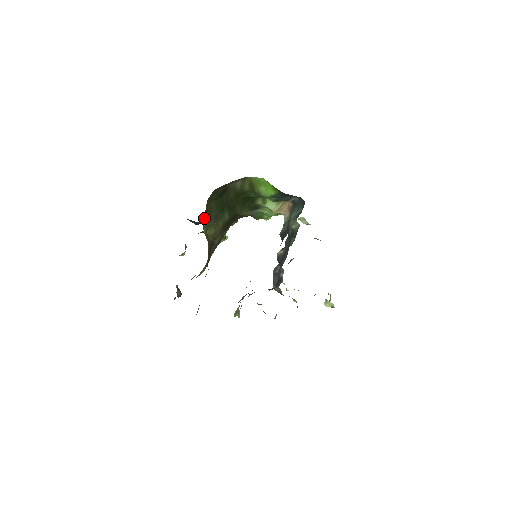
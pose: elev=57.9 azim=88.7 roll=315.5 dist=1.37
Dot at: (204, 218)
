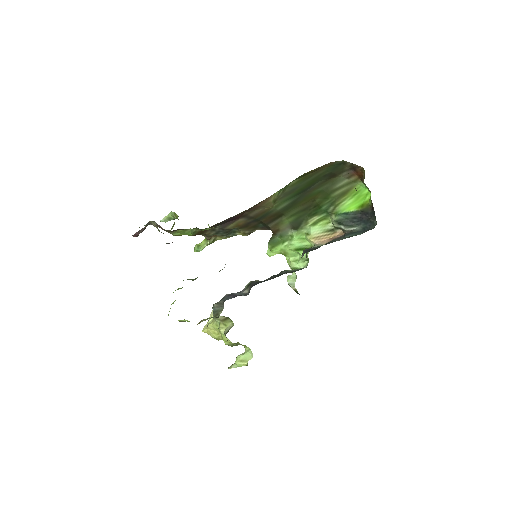
Dot at: (310, 171)
